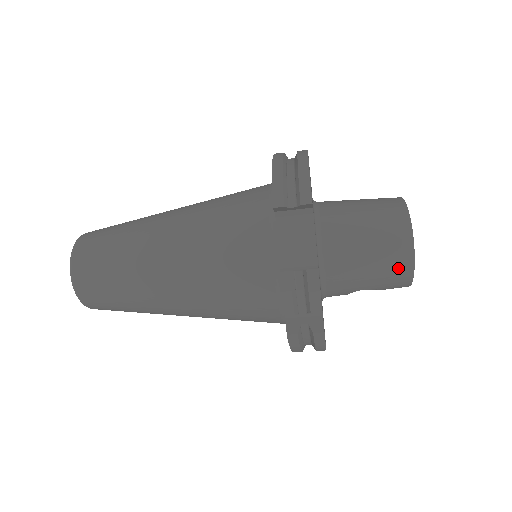
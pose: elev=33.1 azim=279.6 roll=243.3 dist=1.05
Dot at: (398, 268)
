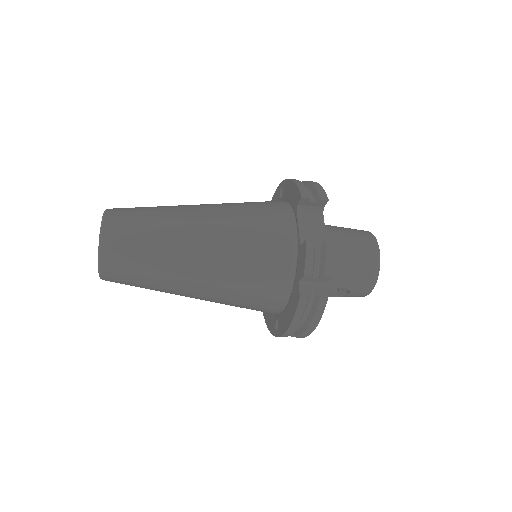
Dot at: (369, 270)
